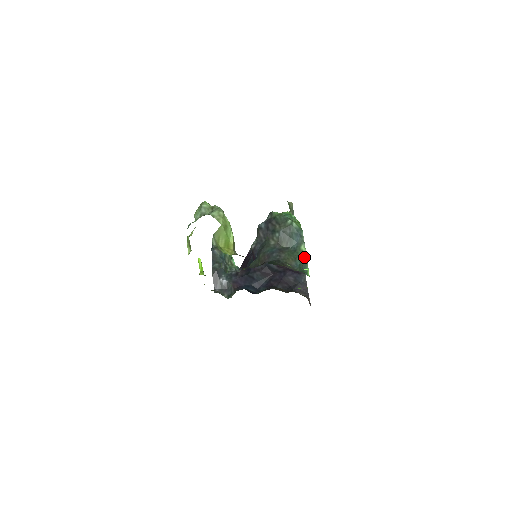
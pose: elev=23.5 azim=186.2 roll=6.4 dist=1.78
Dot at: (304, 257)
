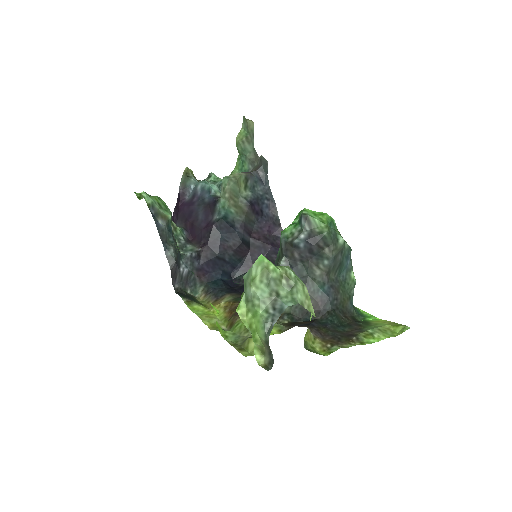
Dot at: (354, 287)
